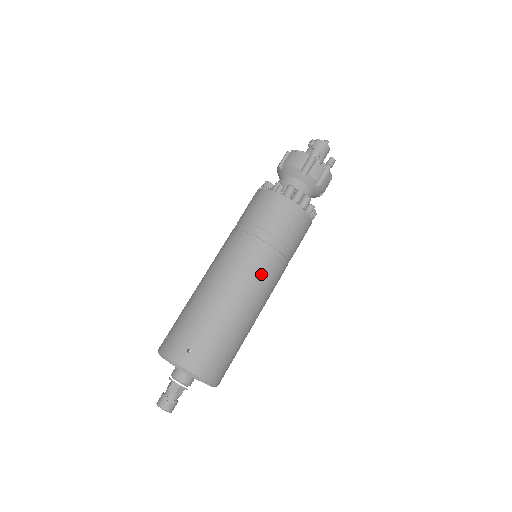
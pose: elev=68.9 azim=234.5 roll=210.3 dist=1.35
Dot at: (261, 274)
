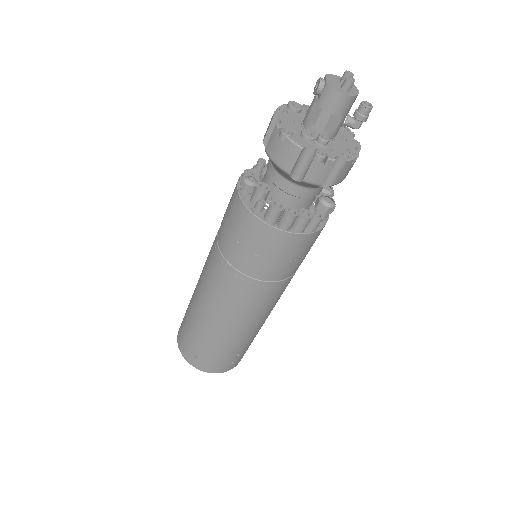
Dot at: (253, 305)
